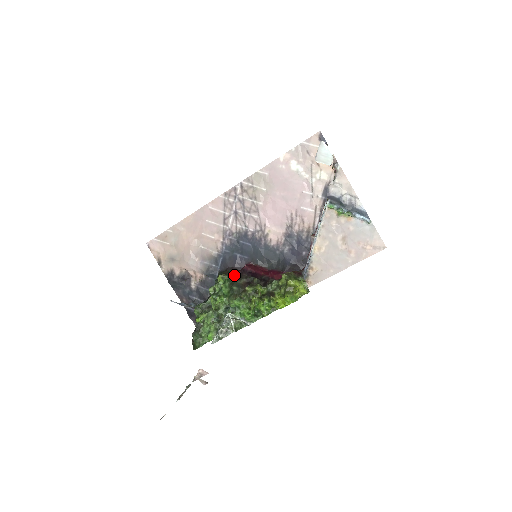
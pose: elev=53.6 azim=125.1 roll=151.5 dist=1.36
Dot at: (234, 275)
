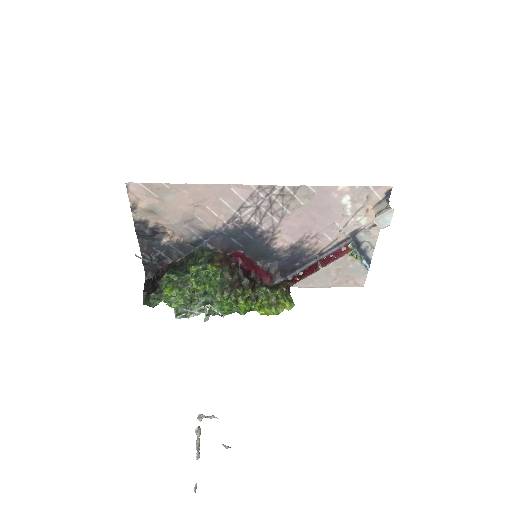
Dot at: (228, 269)
